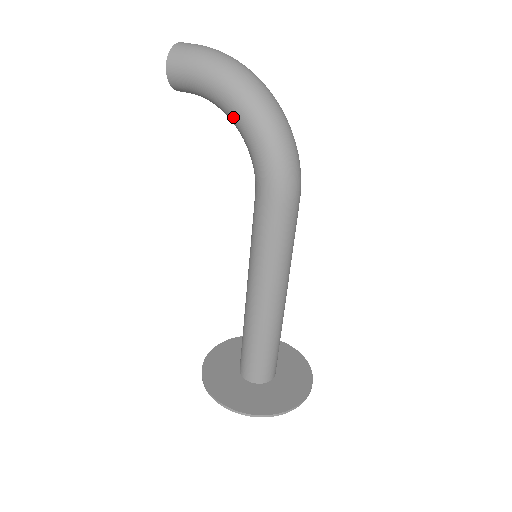
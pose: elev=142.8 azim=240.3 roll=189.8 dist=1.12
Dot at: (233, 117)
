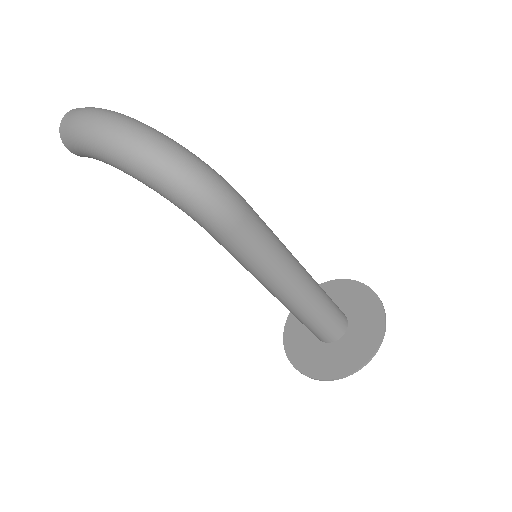
Dot at: occluded
